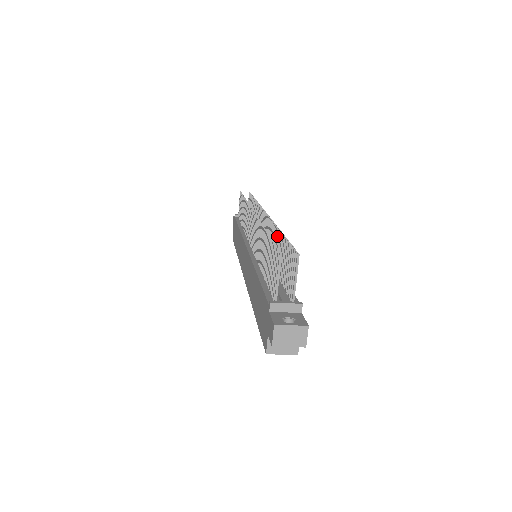
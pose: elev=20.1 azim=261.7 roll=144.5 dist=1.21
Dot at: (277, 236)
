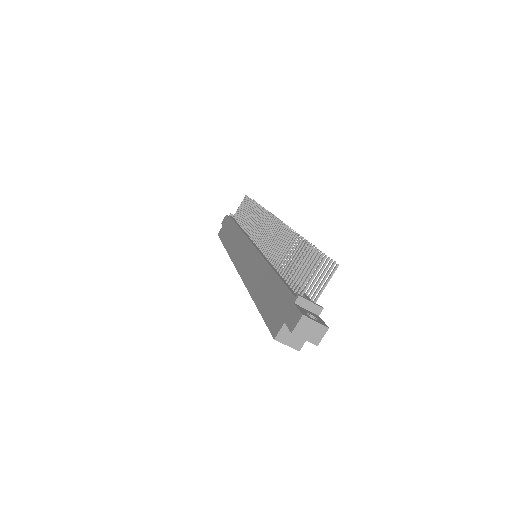
Dot at: occluded
